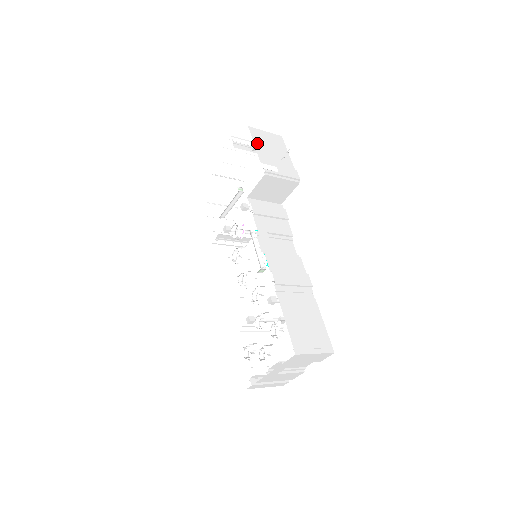
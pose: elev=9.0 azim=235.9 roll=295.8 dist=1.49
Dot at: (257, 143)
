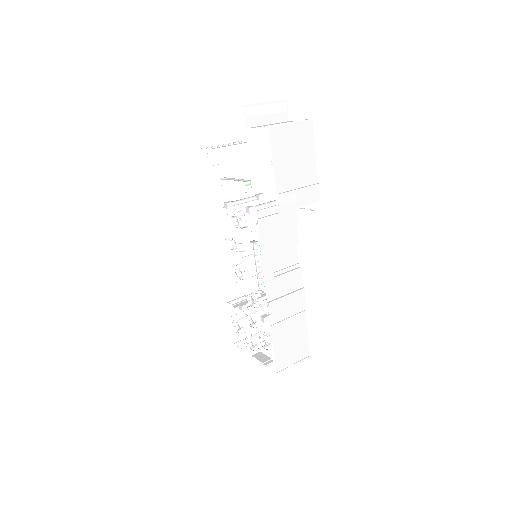
Dot at: (277, 157)
